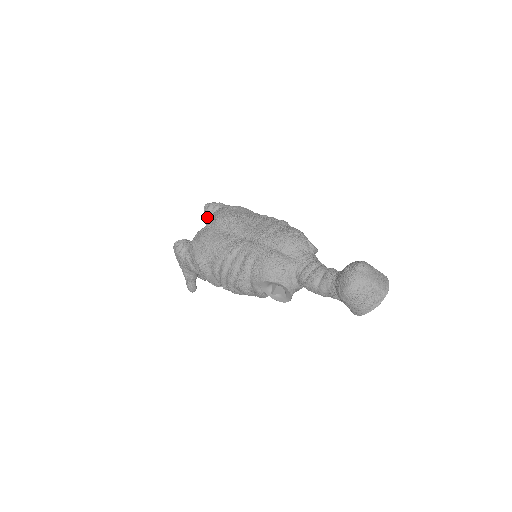
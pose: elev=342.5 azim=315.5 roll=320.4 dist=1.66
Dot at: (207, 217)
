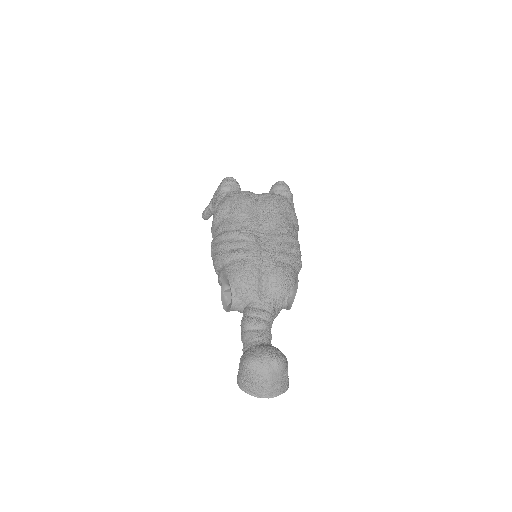
Dot at: (271, 190)
